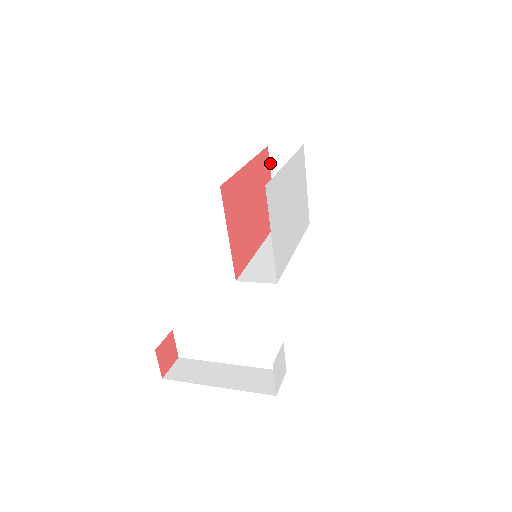
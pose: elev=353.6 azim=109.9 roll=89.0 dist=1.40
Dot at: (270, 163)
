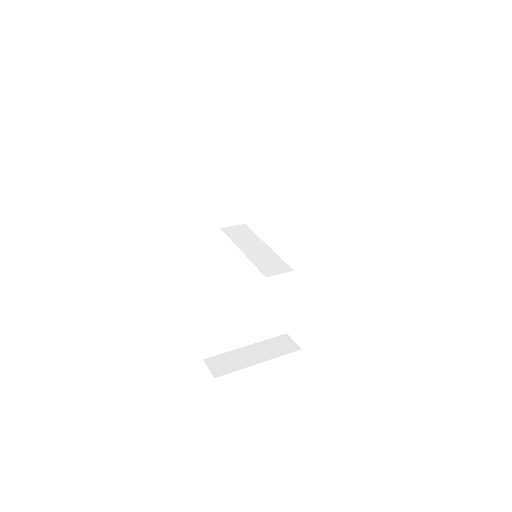
Dot at: (222, 180)
